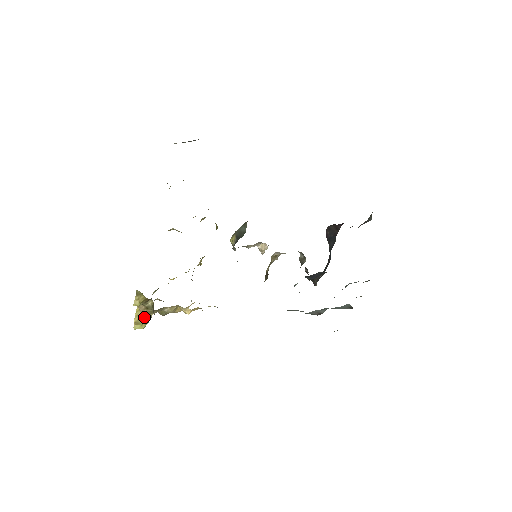
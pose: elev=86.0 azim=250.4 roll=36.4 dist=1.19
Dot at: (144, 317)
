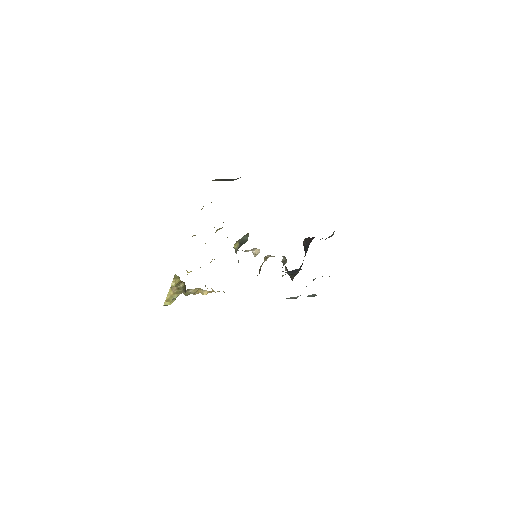
Dot at: (174, 296)
